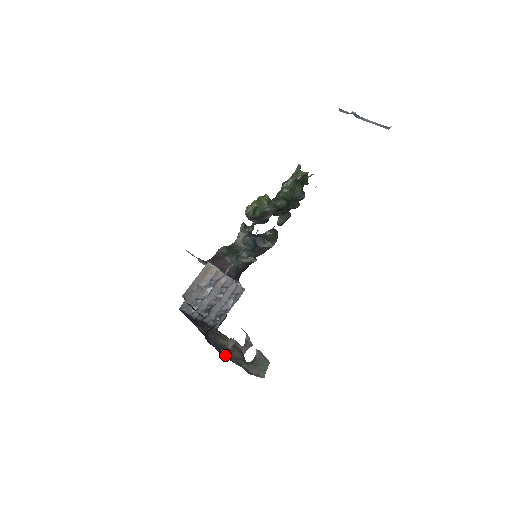
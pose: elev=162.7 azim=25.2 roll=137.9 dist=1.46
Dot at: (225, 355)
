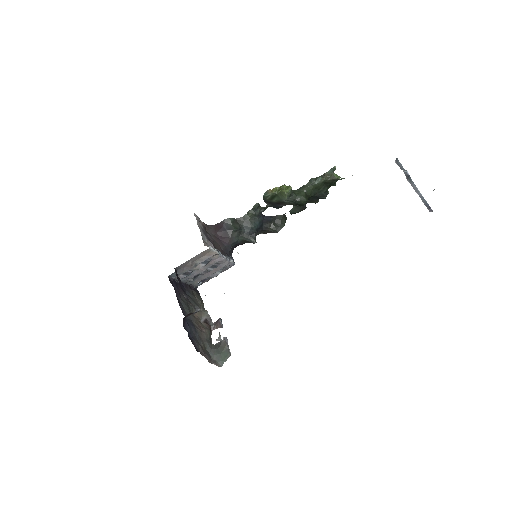
Dot at: (195, 343)
